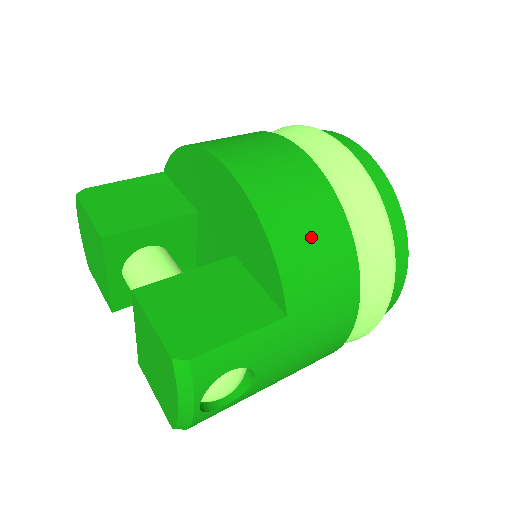
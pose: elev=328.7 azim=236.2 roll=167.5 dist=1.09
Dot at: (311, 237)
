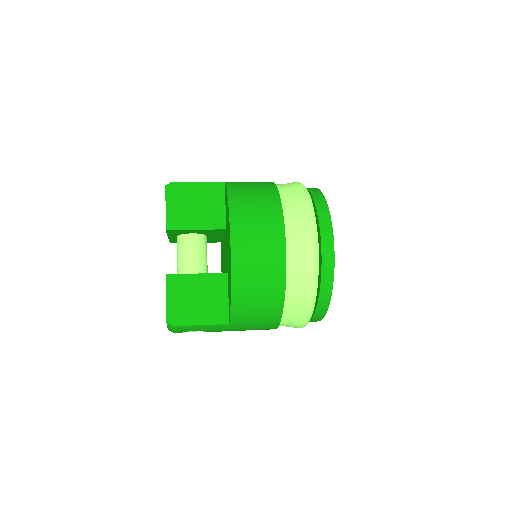
Dot at: (257, 300)
